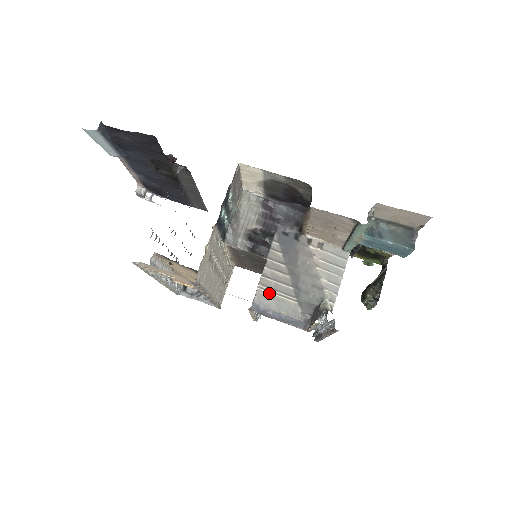
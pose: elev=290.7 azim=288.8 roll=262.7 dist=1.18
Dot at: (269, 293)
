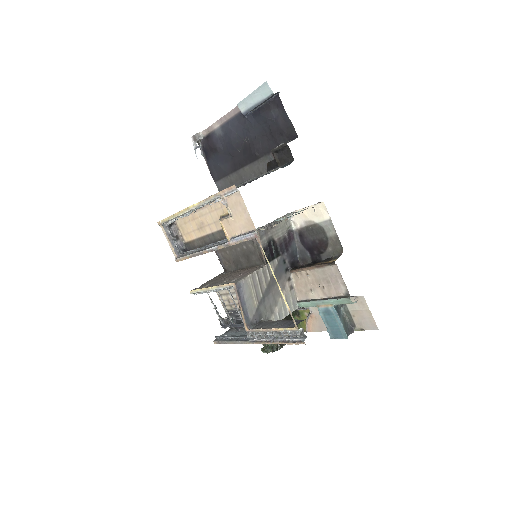
Dot at: (251, 285)
